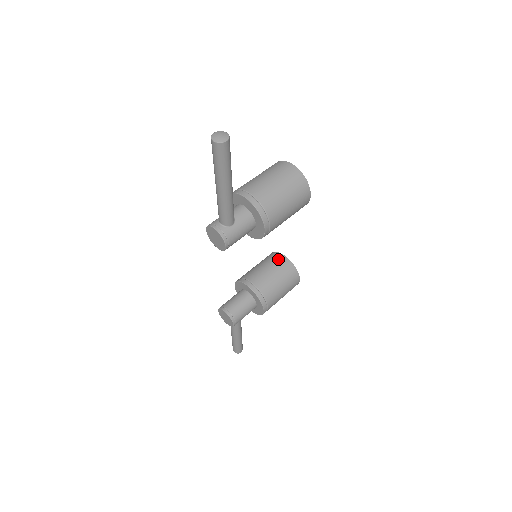
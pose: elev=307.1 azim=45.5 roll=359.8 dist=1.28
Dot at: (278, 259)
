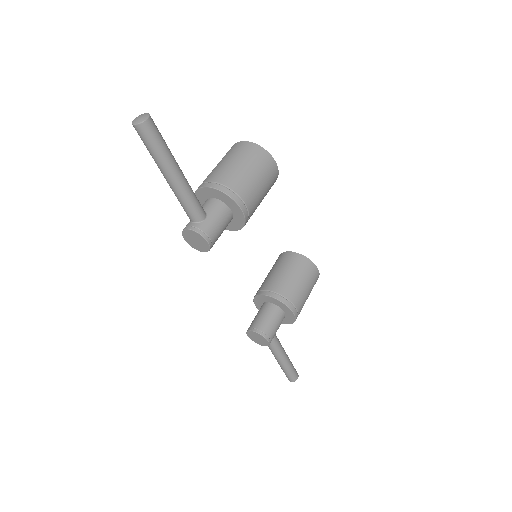
Dot at: (286, 257)
